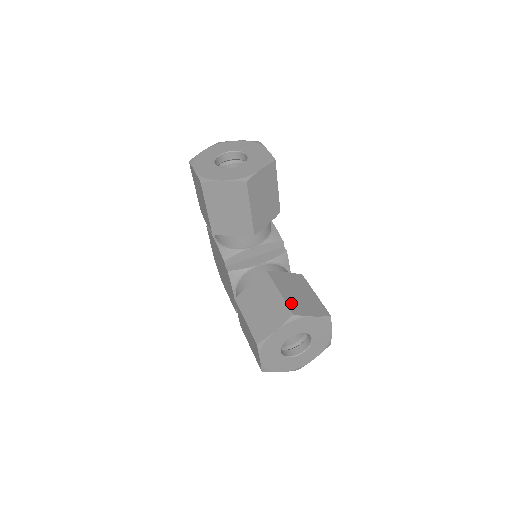
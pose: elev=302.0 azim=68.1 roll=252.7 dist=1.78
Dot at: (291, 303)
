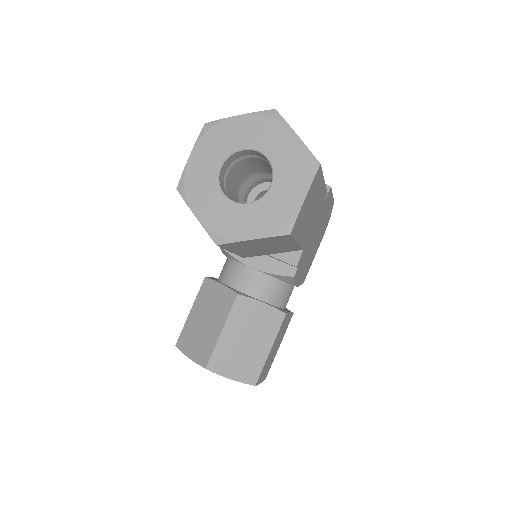
Dot at: (220, 352)
